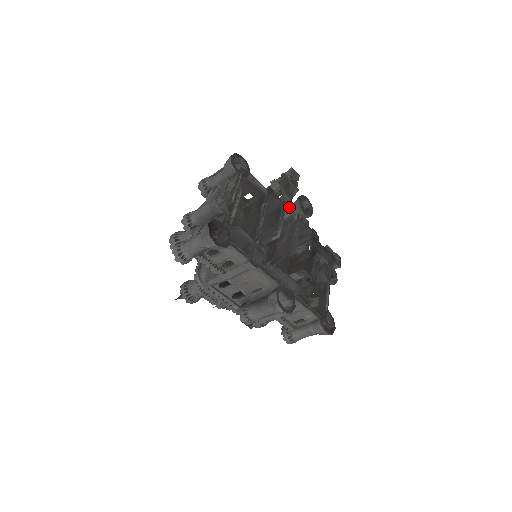
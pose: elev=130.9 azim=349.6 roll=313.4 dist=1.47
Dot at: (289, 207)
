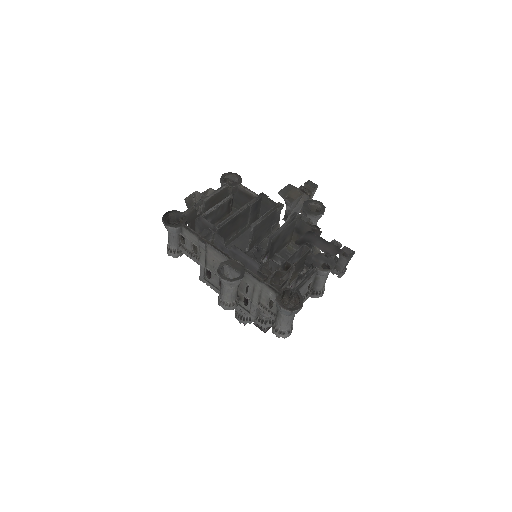
Dot at: occluded
